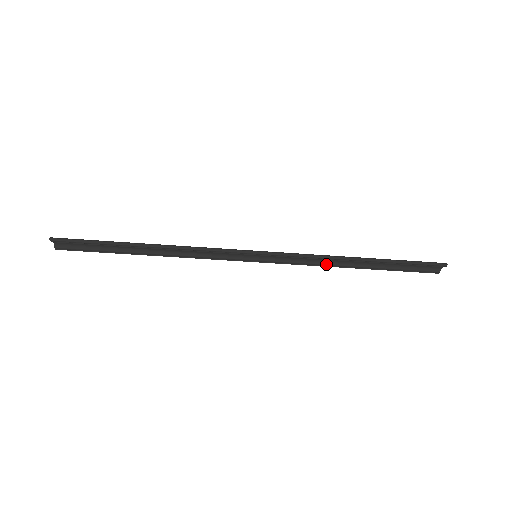
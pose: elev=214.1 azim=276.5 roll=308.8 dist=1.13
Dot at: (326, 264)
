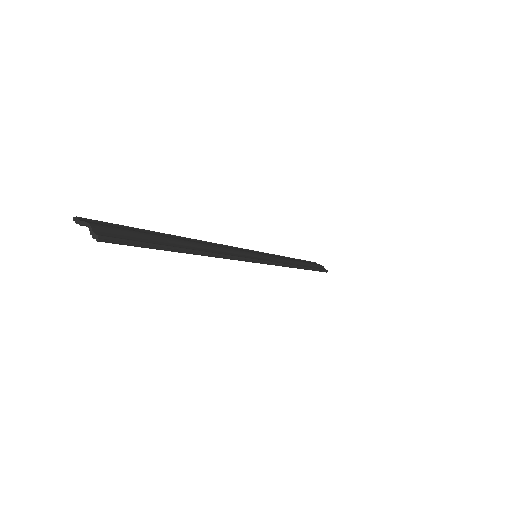
Dot at: occluded
